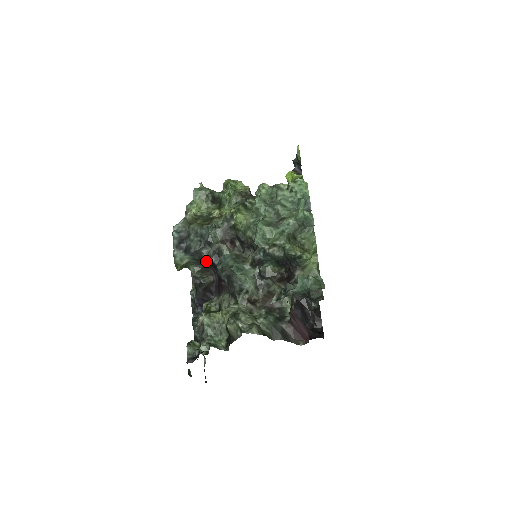
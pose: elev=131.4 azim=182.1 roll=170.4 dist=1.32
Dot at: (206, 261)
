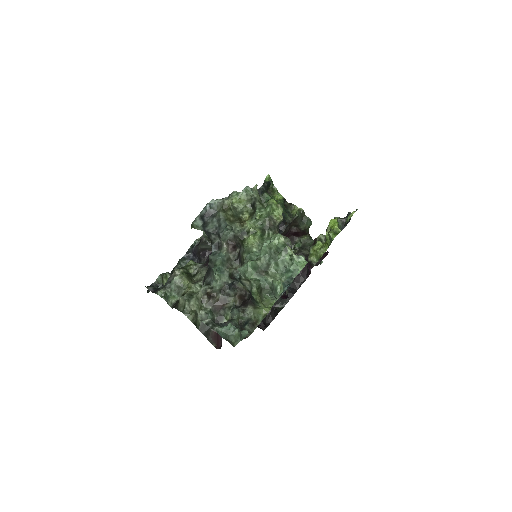
Dot at: occluded
